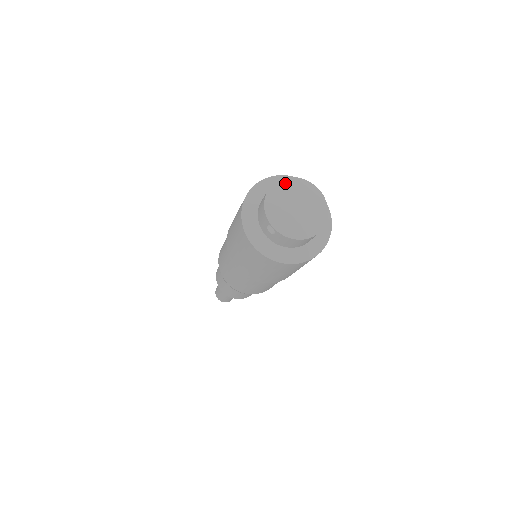
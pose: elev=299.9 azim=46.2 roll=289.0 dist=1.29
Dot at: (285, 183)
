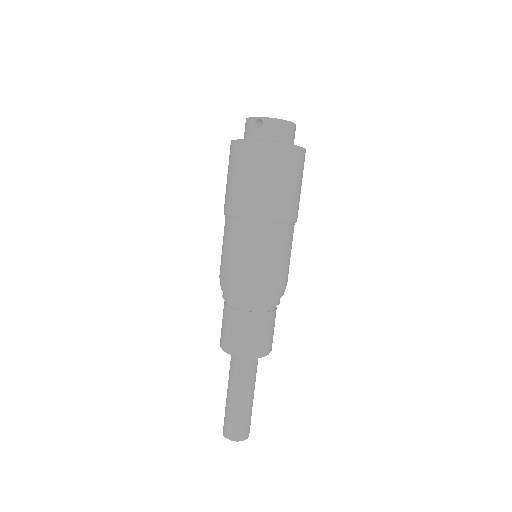
Dot at: occluded
